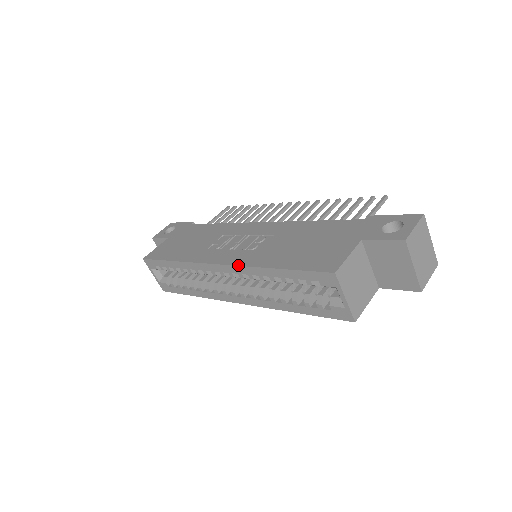
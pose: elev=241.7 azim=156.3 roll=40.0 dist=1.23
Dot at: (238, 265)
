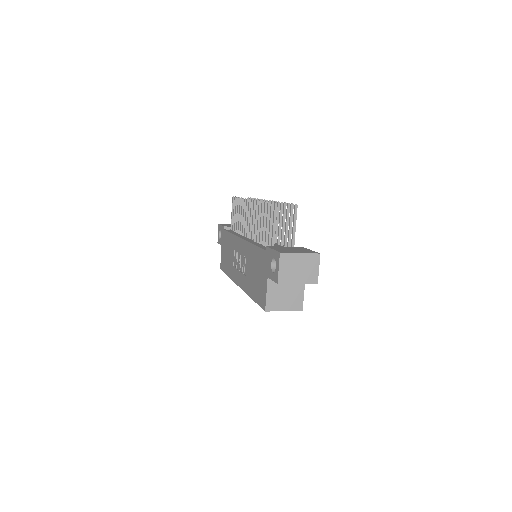
Dot at: occluded
